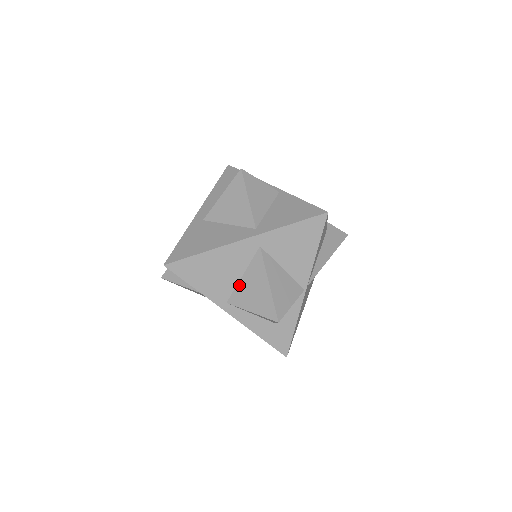
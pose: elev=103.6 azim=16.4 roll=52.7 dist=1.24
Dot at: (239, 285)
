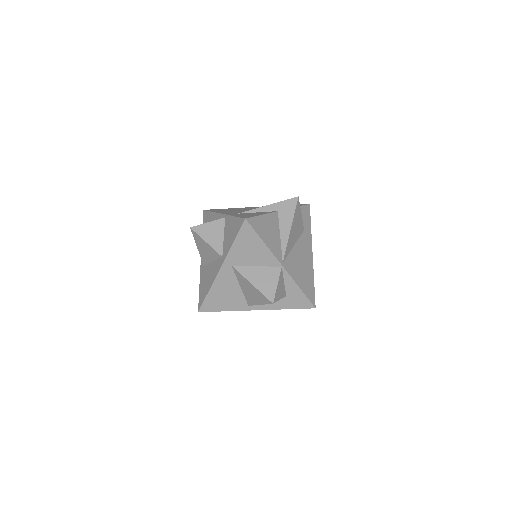
Dot at: (244, 293)
